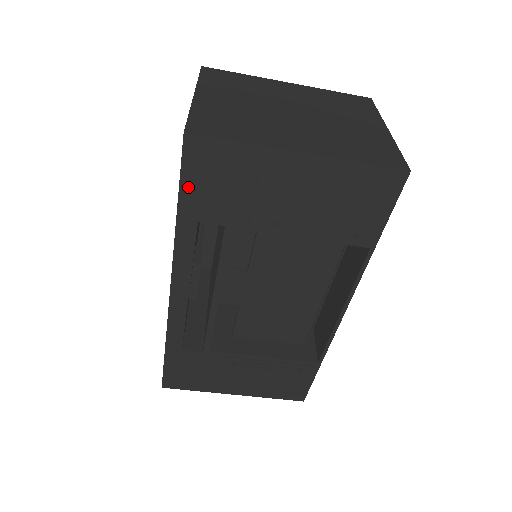
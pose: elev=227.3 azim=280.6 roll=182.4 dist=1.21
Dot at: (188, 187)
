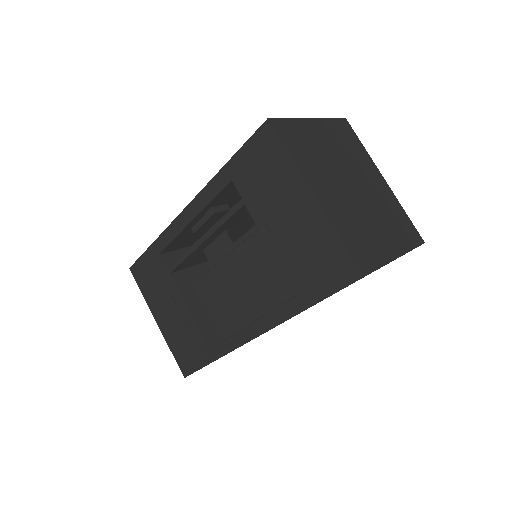
Dot at: (244, 153)
